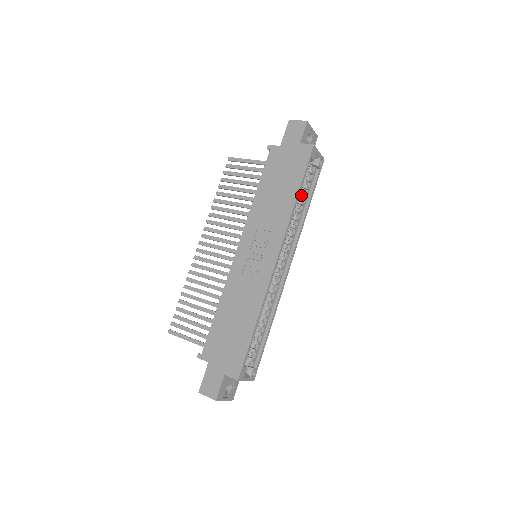
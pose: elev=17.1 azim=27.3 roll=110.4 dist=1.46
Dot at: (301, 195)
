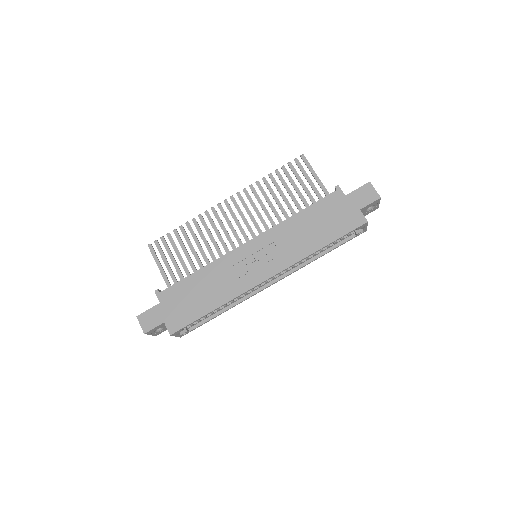
Dot at: occluded
